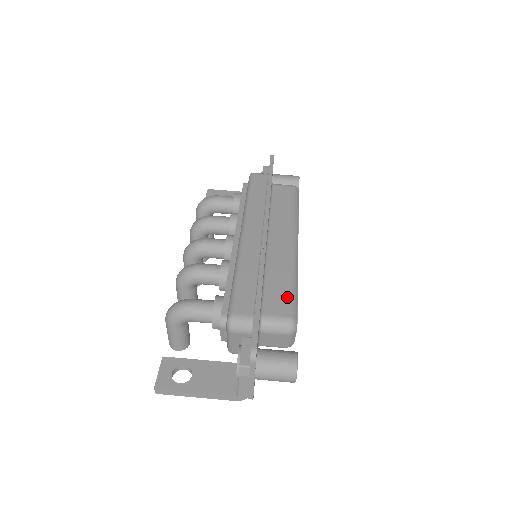
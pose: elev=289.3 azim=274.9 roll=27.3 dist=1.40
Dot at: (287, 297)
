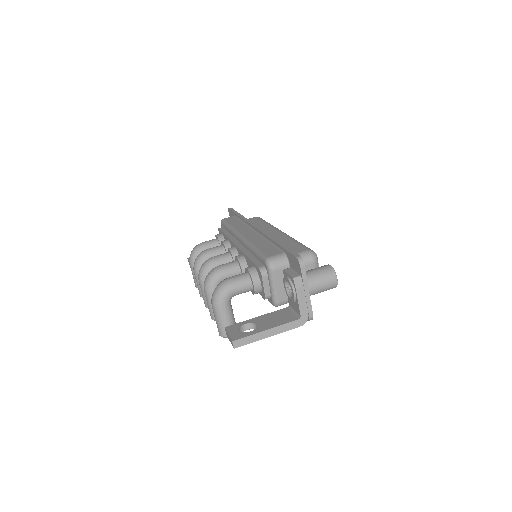
Dot at: (298, 245)
